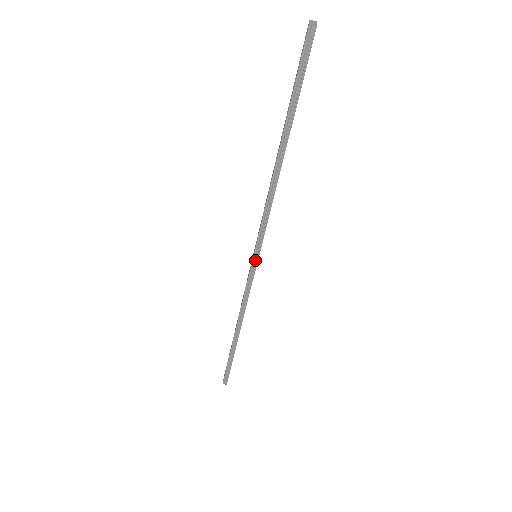
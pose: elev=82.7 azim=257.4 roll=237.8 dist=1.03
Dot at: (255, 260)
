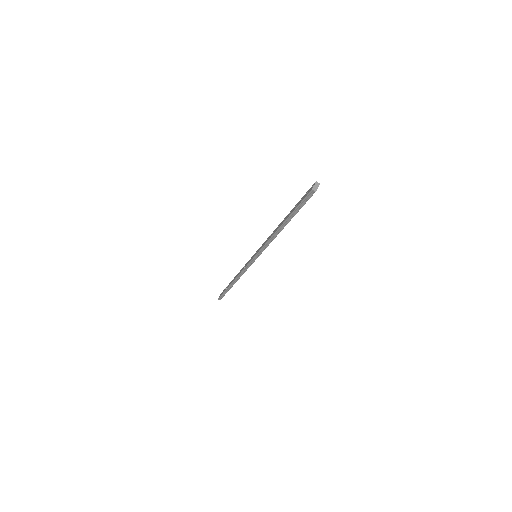
Dot at: (254, 259)
